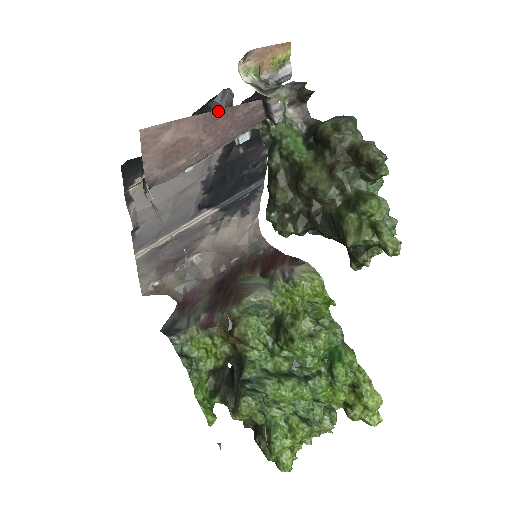
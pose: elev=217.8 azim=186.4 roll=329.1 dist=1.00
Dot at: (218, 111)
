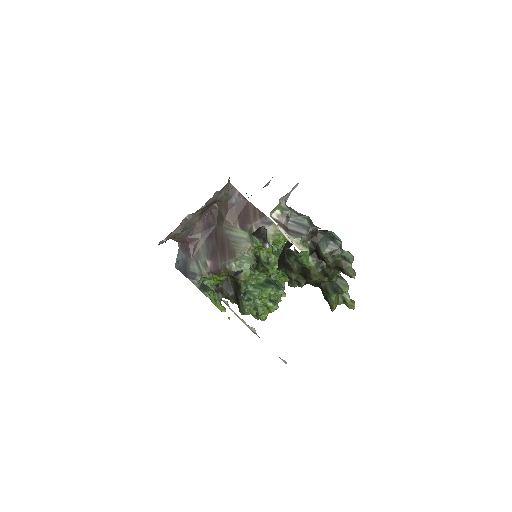
Dot at: occluded
